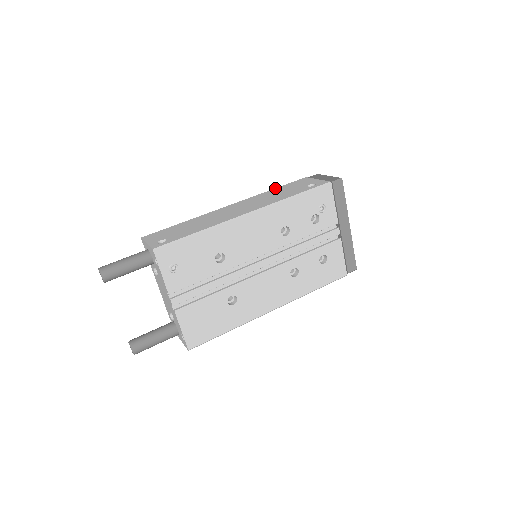
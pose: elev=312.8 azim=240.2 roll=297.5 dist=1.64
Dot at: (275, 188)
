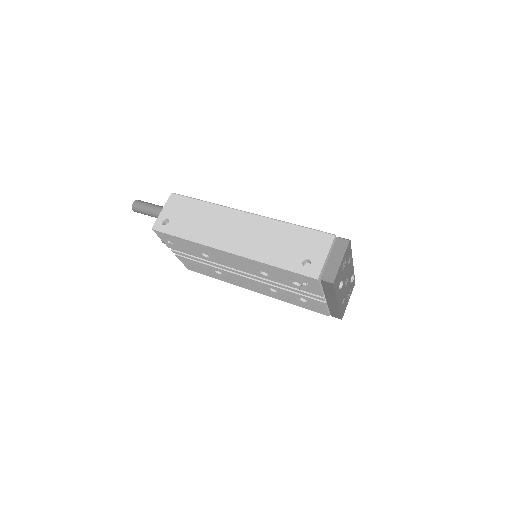
Dot at: (296, 225)
